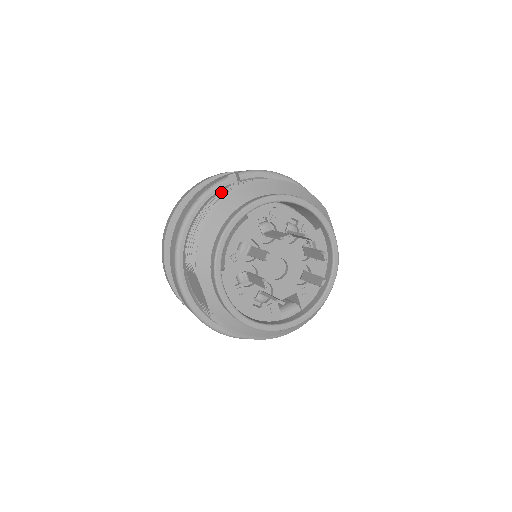
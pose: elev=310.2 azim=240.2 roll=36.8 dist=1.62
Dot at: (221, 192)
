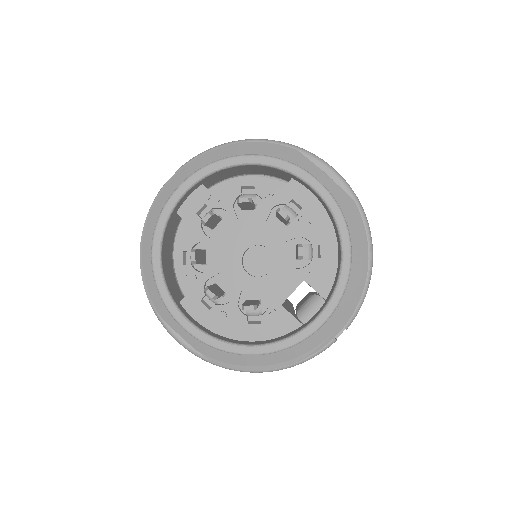
Dot at: occluded
